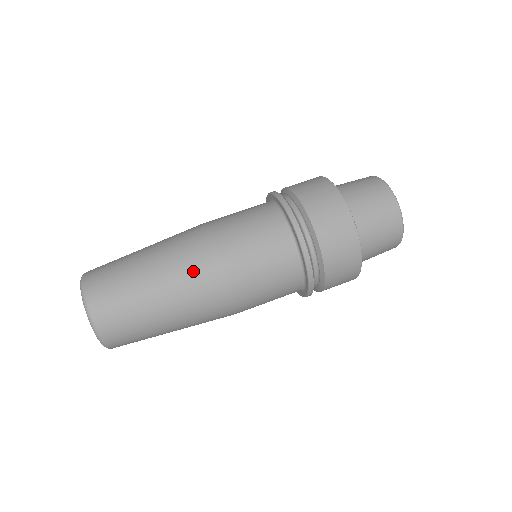
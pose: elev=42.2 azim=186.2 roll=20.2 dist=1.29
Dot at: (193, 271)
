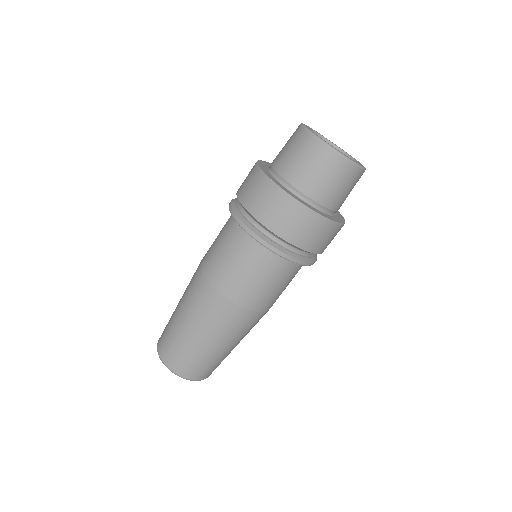
Dot at: (198, 300)
